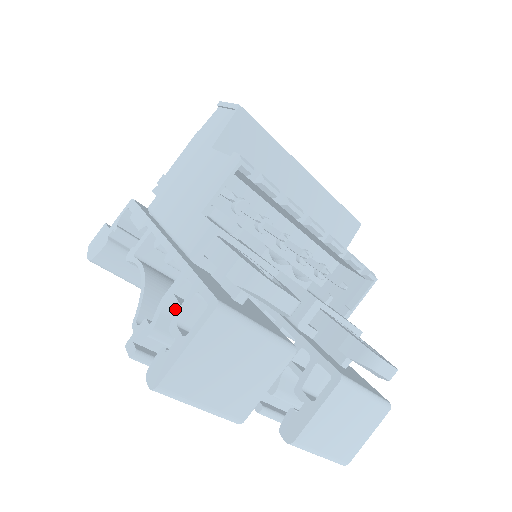
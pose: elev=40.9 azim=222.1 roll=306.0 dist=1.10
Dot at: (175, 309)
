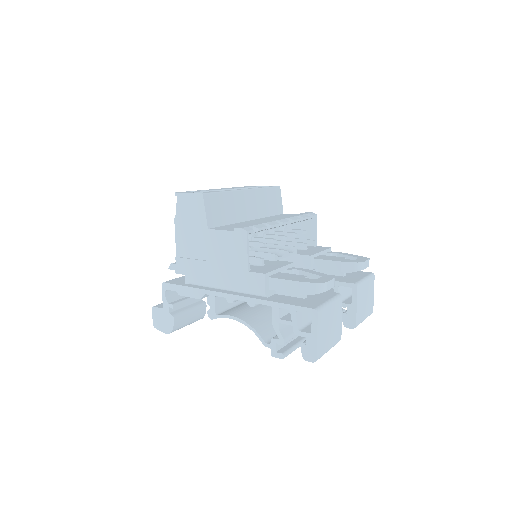
Dot at: occluded
